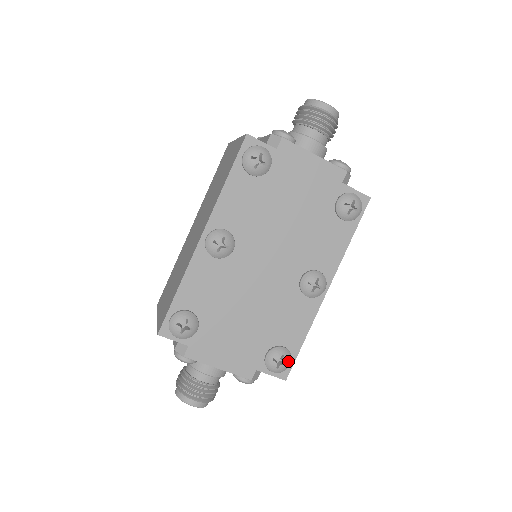
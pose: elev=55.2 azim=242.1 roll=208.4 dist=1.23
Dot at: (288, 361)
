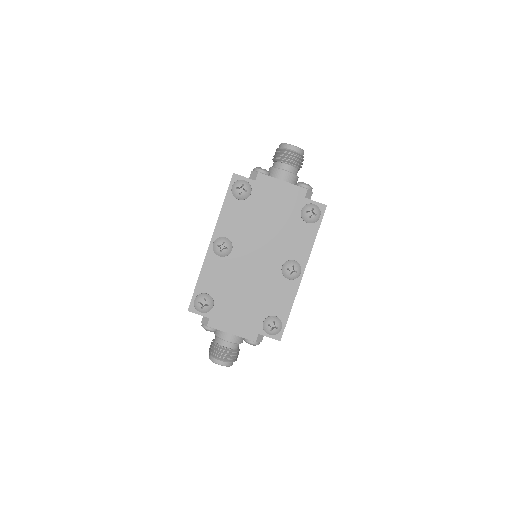
Dot at: (279, 326)
